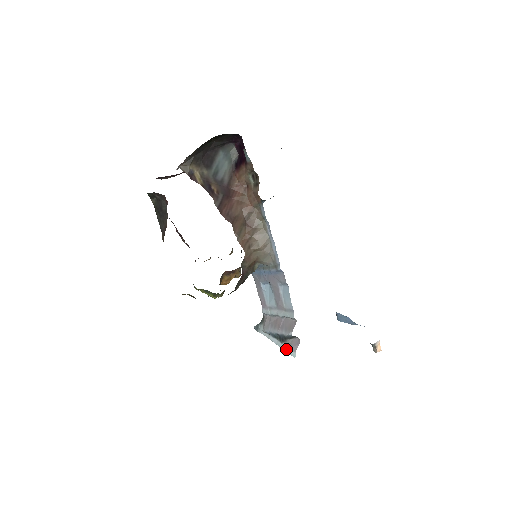
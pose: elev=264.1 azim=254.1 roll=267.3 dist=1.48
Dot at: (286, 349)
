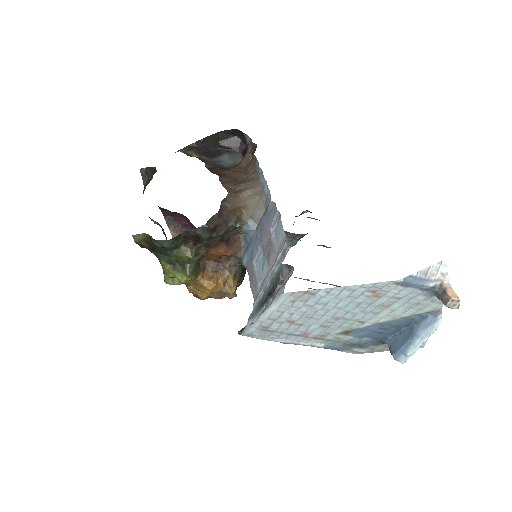
Dot at: (273, 299)
